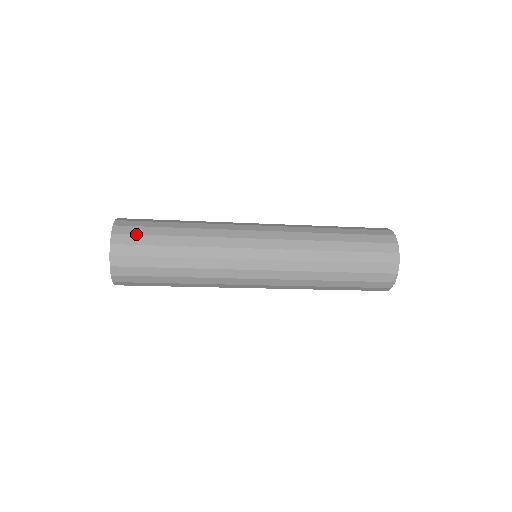
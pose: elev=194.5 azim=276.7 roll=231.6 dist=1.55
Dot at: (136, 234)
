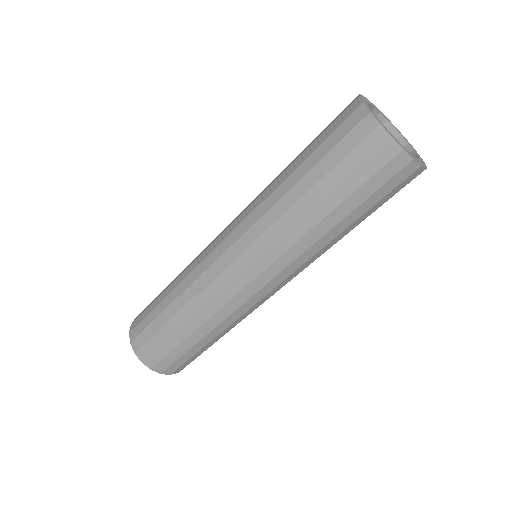
Dot at: (143, 330)
